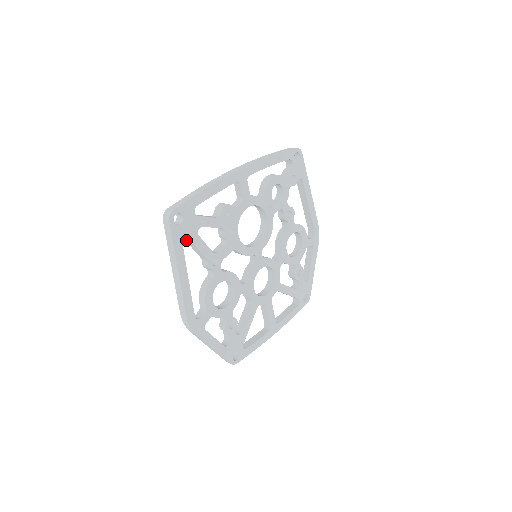
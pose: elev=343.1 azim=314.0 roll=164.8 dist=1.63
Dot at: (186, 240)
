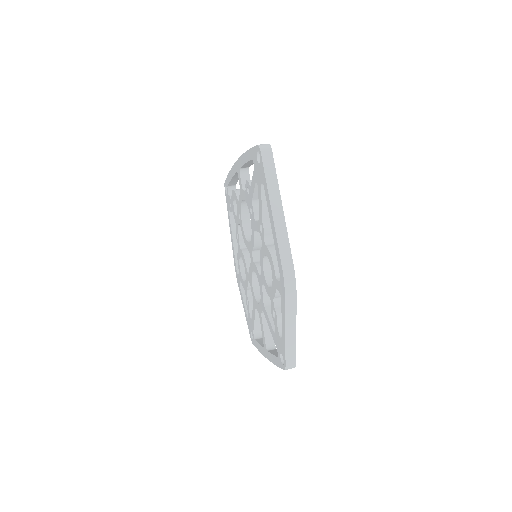
Dot at: (263, 188)
